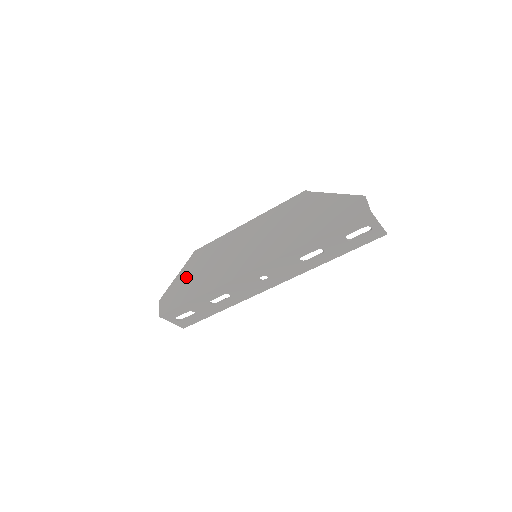
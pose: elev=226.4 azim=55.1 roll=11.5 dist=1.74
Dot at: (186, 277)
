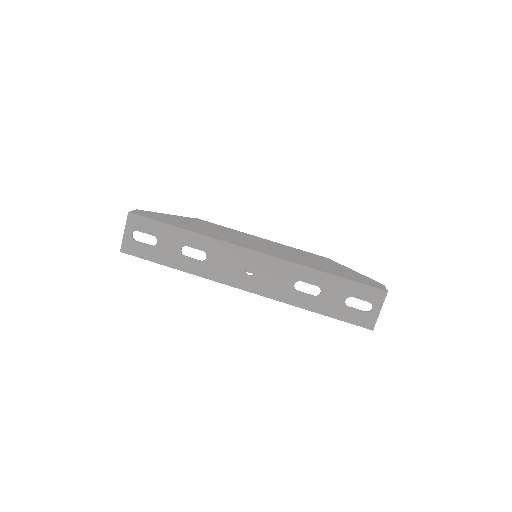
Dot at: (179, 219)
